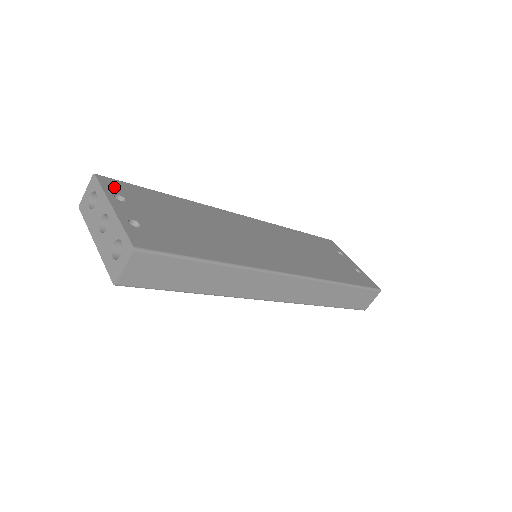
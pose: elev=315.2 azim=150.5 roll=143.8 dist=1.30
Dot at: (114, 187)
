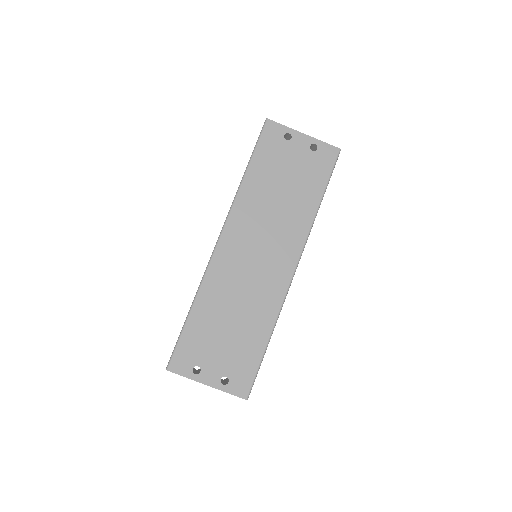
Dot at: (183, 365)
